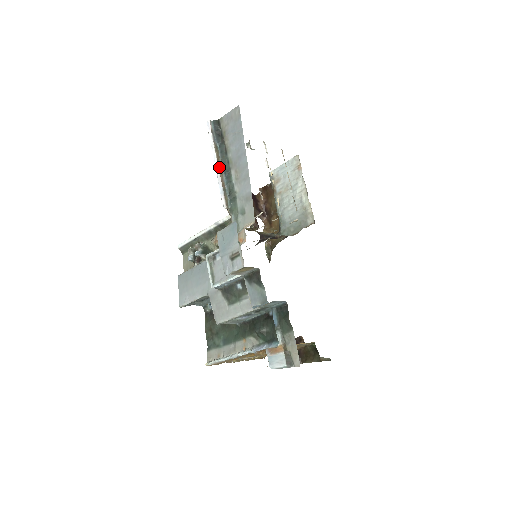
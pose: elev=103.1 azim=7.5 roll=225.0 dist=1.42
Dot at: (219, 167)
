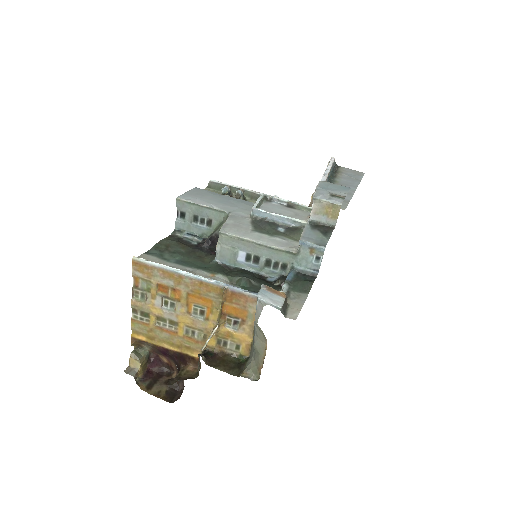
Dot at: (328, 174)
